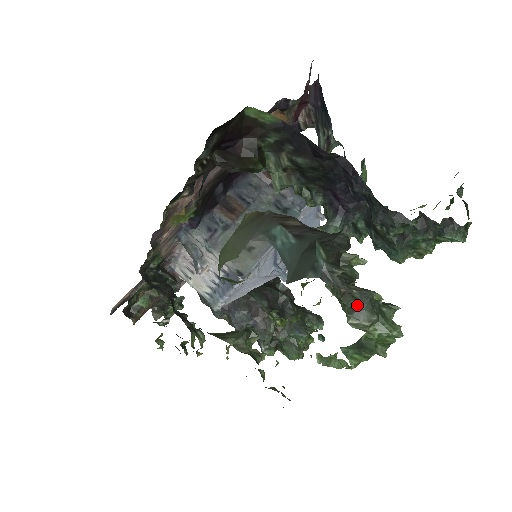
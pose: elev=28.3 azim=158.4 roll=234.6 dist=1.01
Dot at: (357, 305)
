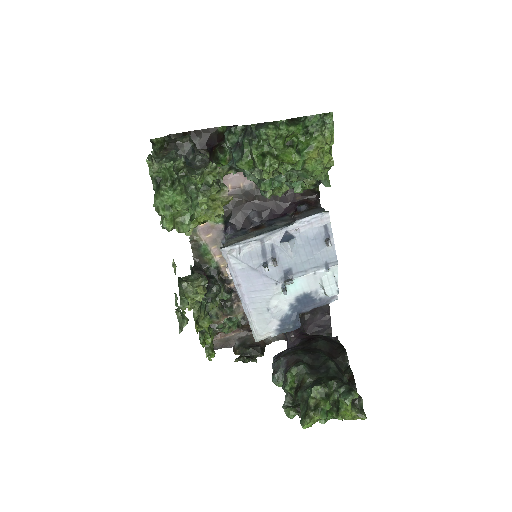
Dot at: (164, 157)
